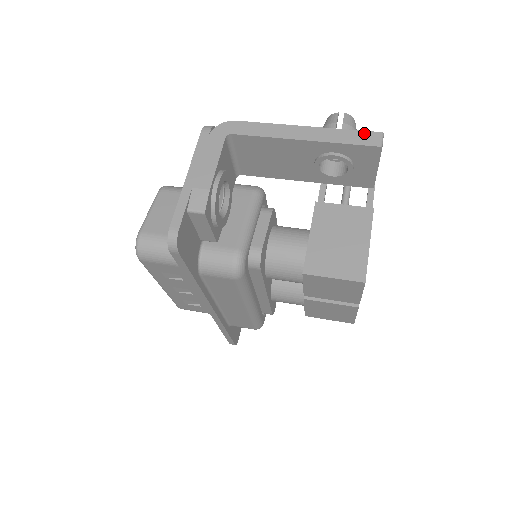
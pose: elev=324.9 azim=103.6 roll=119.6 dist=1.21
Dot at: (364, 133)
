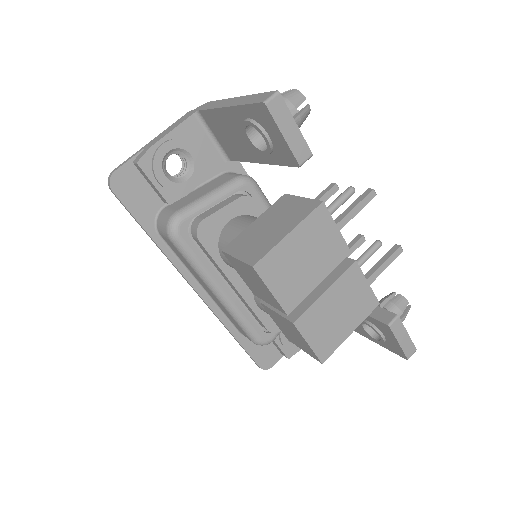
Dot at: (265, 94)
